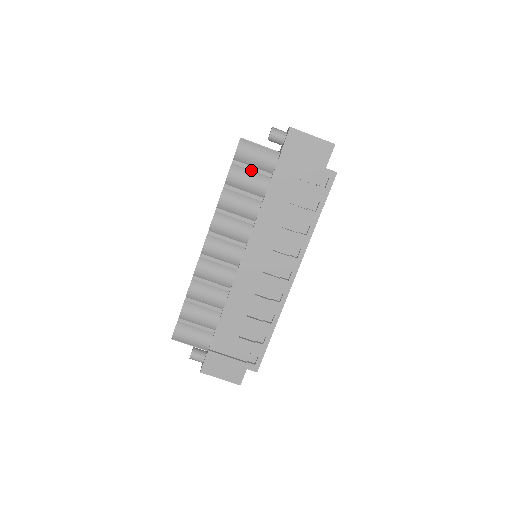
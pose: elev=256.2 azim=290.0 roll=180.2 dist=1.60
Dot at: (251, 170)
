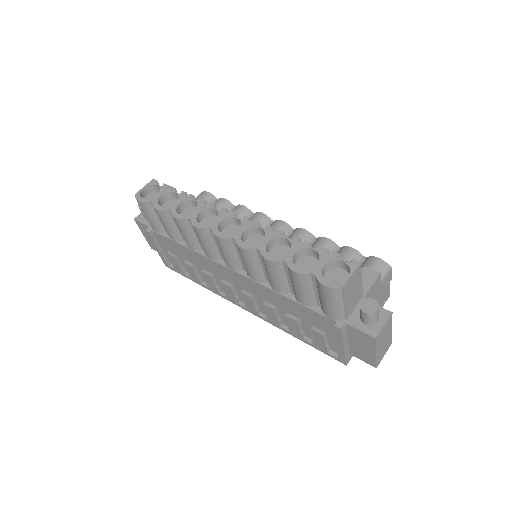
Dot at: (314, 290)
